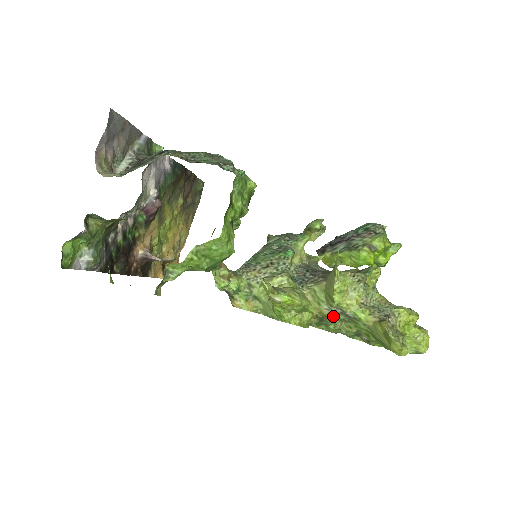
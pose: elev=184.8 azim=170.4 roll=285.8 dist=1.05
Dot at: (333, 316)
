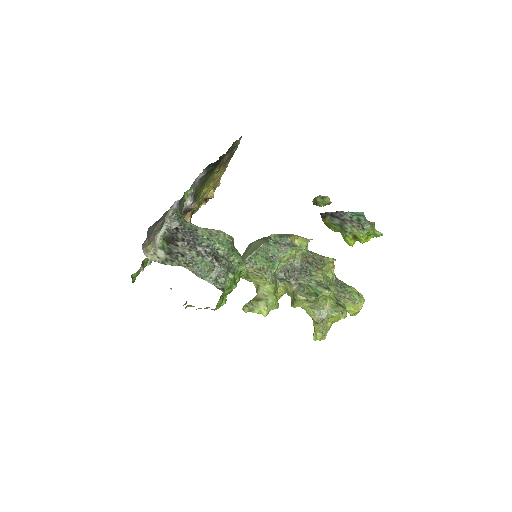
Dot at: occluded
